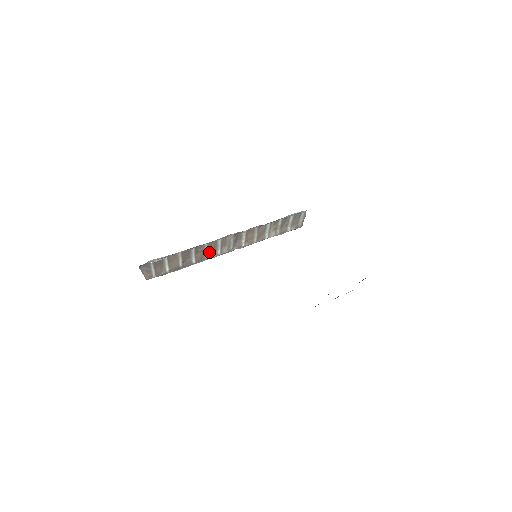
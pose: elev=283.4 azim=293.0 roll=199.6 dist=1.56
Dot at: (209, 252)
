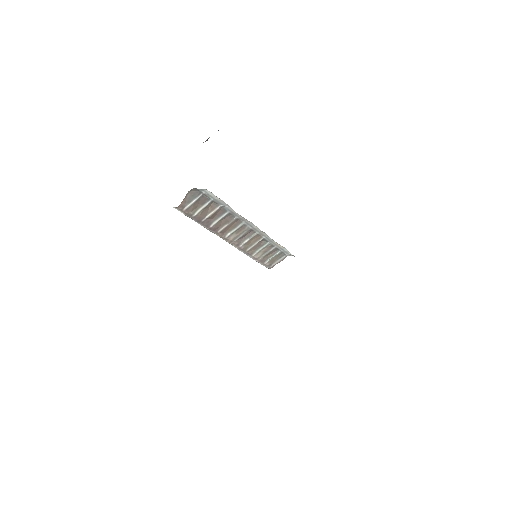
Dot at: (226, 228)
